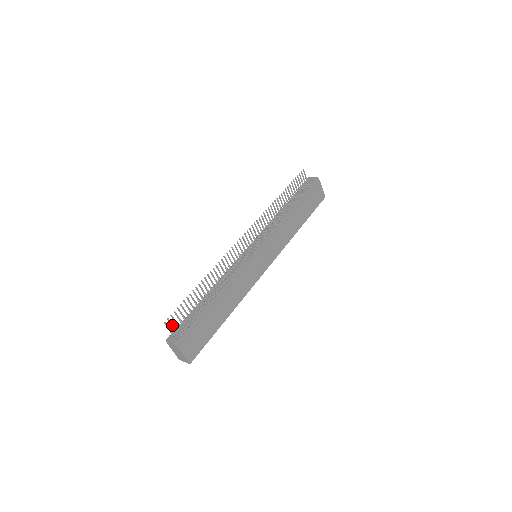
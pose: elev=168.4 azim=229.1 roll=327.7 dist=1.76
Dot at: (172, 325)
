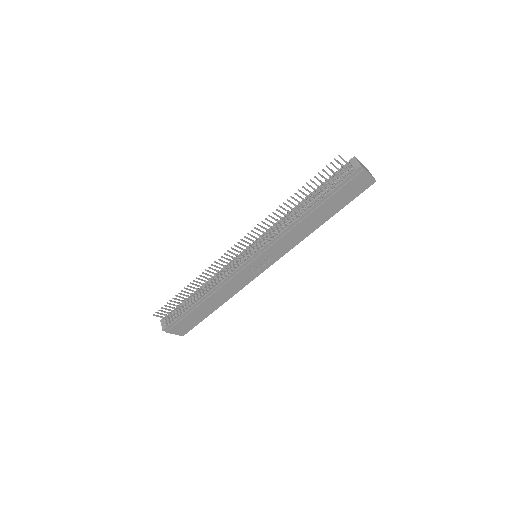
Dot at: (162, 314)
